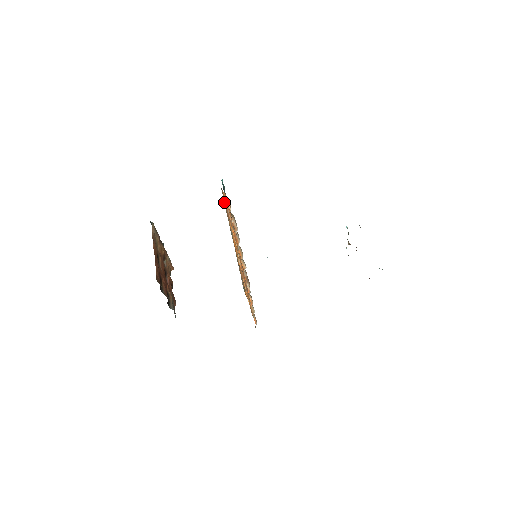
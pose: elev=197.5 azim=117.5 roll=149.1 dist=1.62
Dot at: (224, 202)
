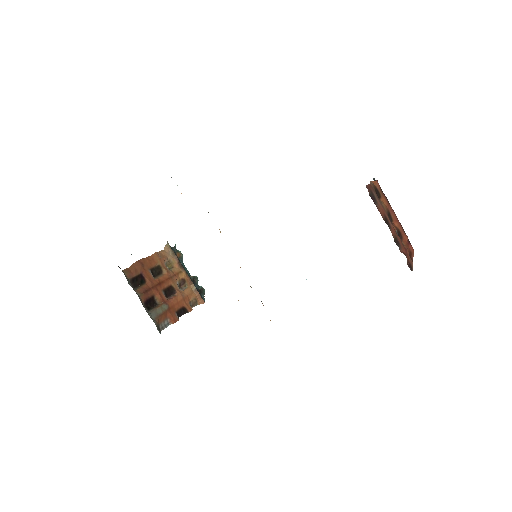
Dot at: occluded
